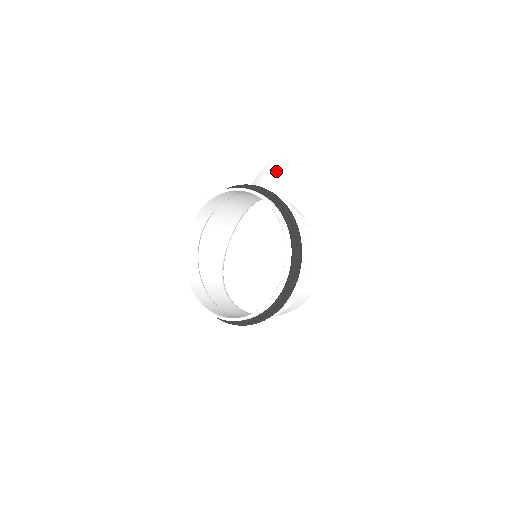
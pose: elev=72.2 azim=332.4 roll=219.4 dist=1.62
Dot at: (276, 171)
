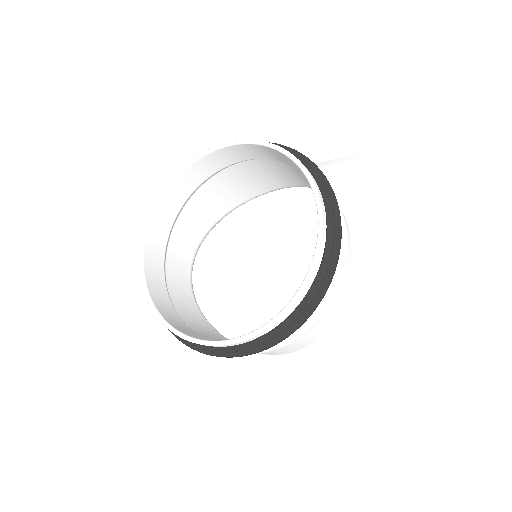
Dot at: (375, 177)
